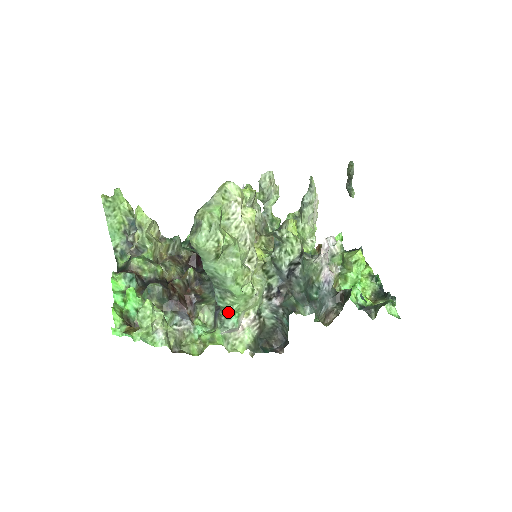
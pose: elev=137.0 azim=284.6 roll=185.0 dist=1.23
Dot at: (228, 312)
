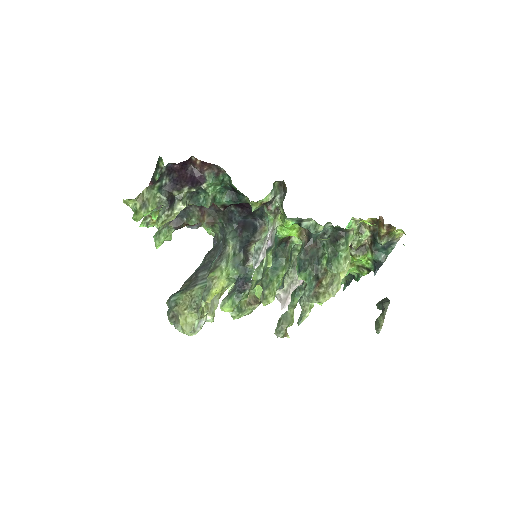
Dot at: occluded
